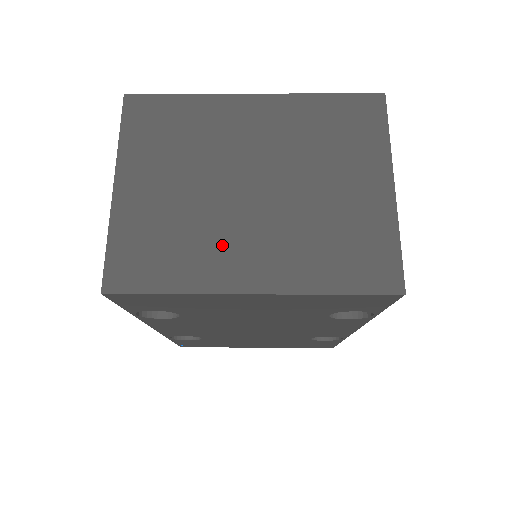
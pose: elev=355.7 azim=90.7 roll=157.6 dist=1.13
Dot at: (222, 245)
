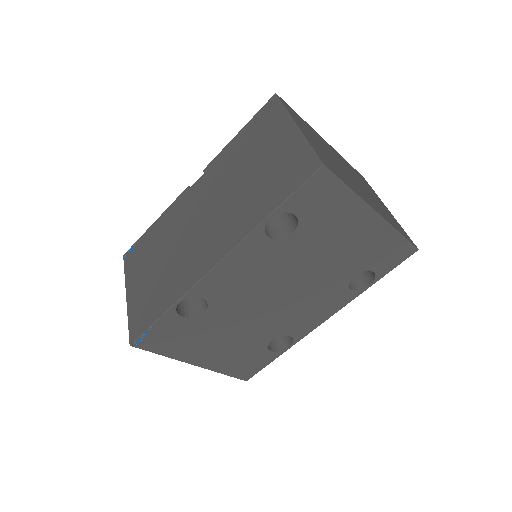
Dot at: (354, 185)
